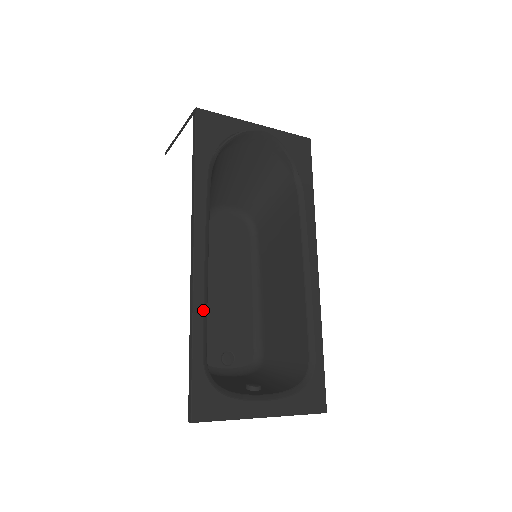
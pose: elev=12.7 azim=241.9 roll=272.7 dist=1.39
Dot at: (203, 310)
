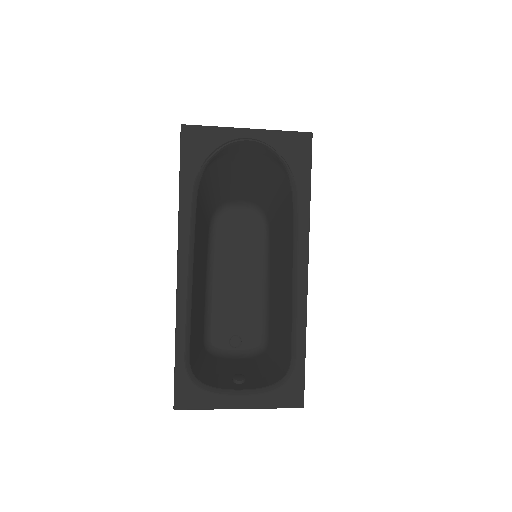
Dot at: (185, 321)
